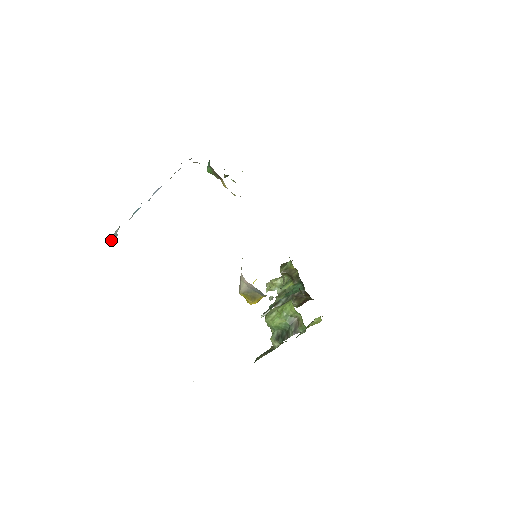
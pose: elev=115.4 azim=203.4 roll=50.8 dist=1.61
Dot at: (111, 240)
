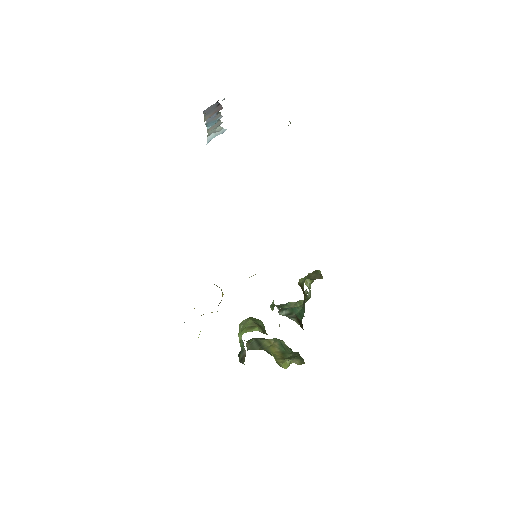
Dot at: (212, 136)
